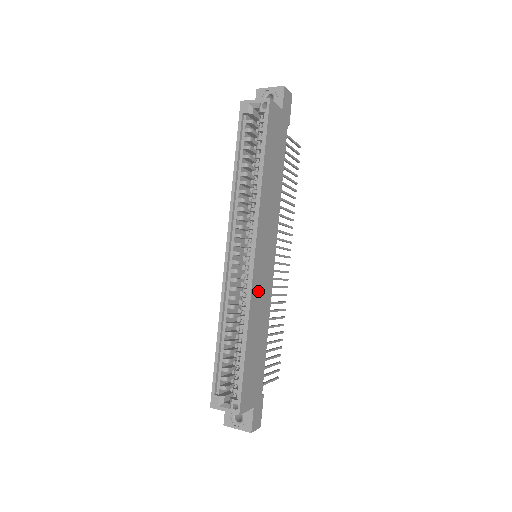
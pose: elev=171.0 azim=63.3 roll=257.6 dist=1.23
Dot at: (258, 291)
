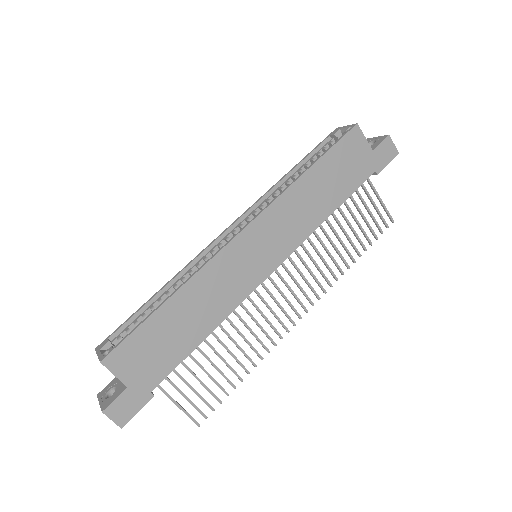
Dot at: (223, 271)
